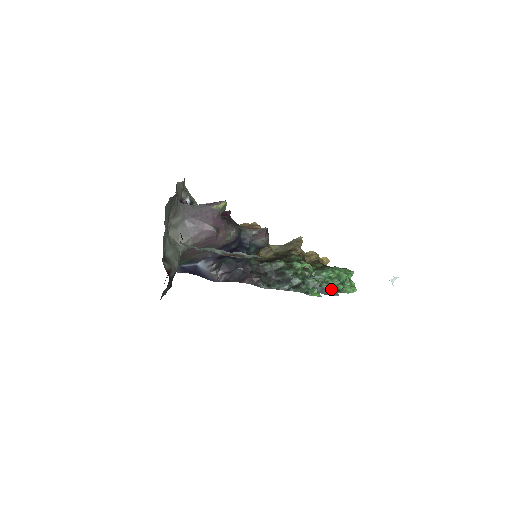
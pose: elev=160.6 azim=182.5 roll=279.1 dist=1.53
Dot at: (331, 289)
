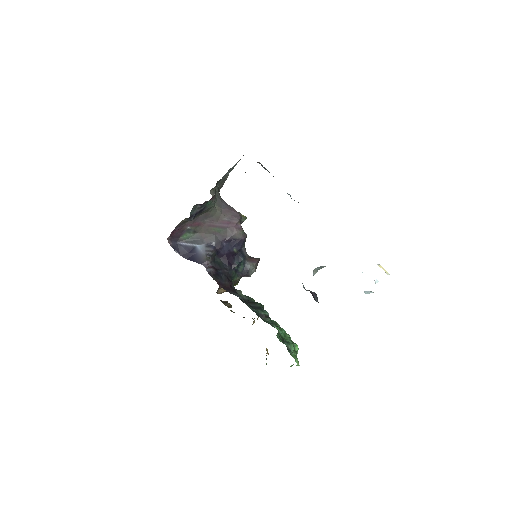
Dot at: occluded
